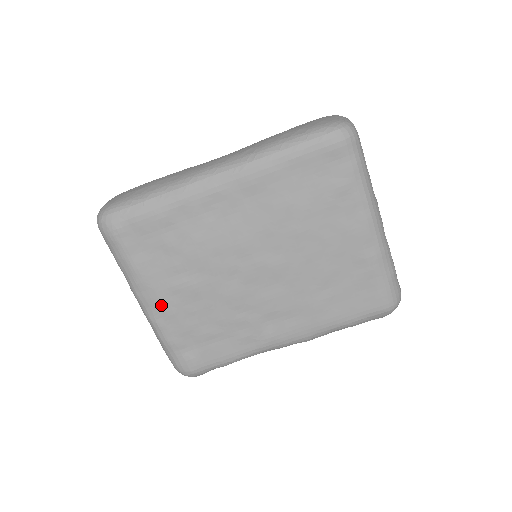
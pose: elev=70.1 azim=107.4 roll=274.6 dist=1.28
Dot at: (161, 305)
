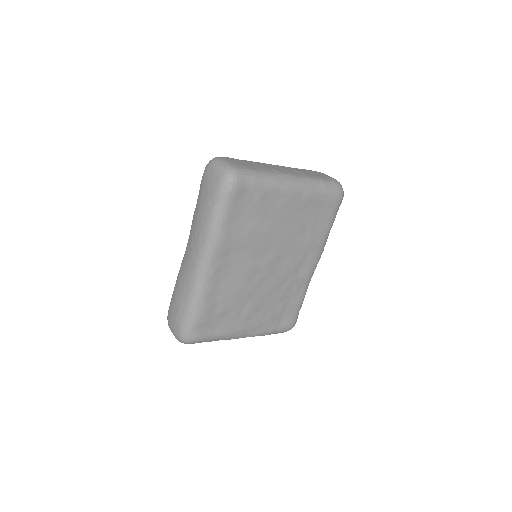
Dot at: (250, 329)
